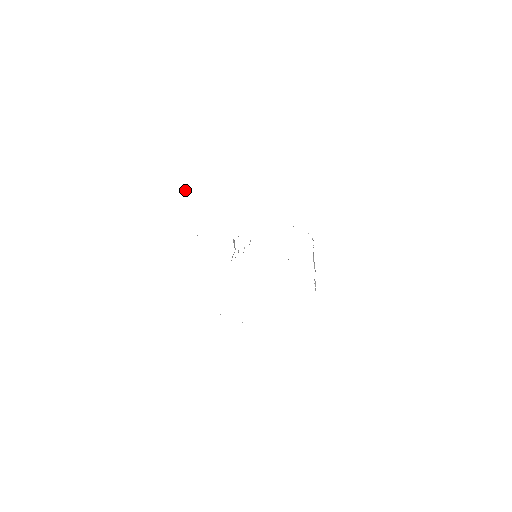
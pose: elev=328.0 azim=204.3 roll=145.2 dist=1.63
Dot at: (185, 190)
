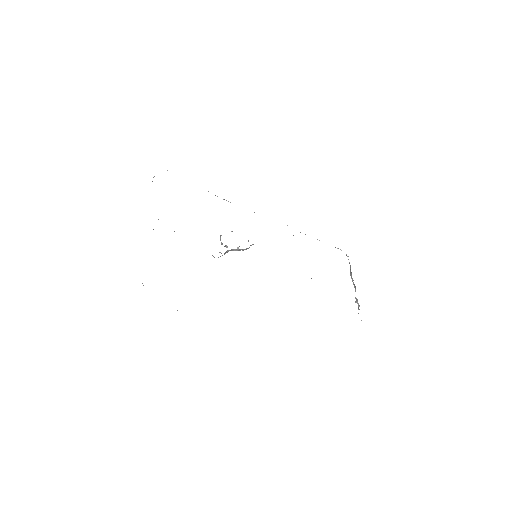
Dot at: occluded
